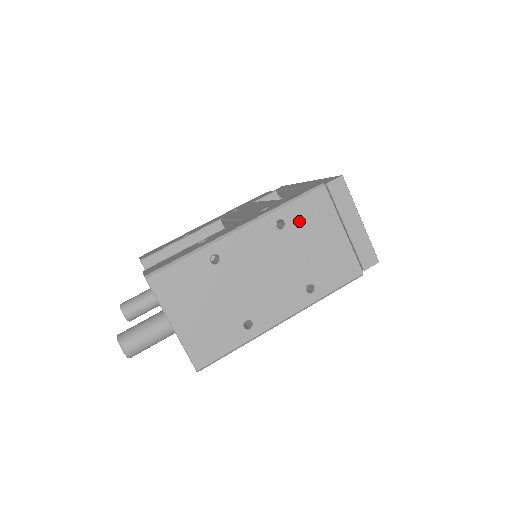
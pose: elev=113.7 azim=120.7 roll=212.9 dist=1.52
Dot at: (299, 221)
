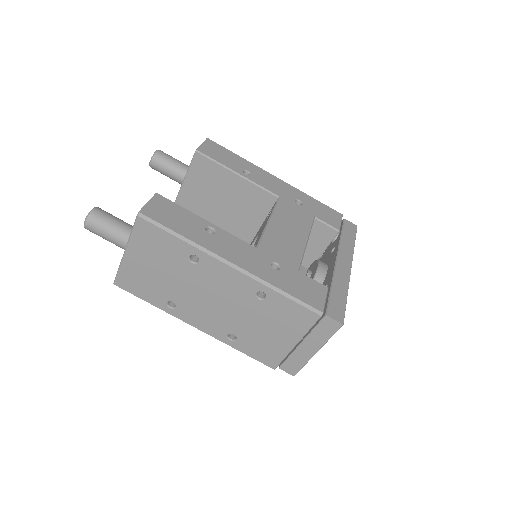
Dot at: (275, 308)
